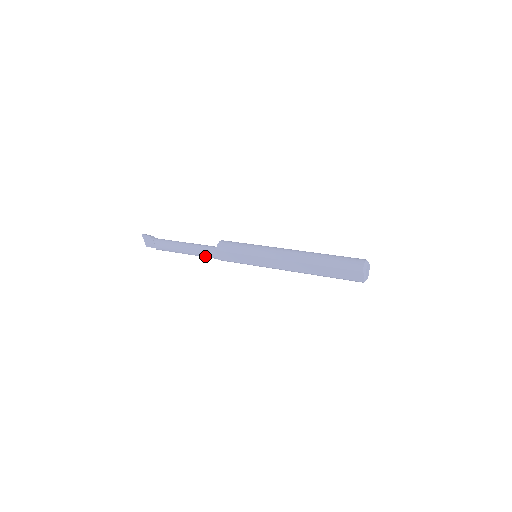
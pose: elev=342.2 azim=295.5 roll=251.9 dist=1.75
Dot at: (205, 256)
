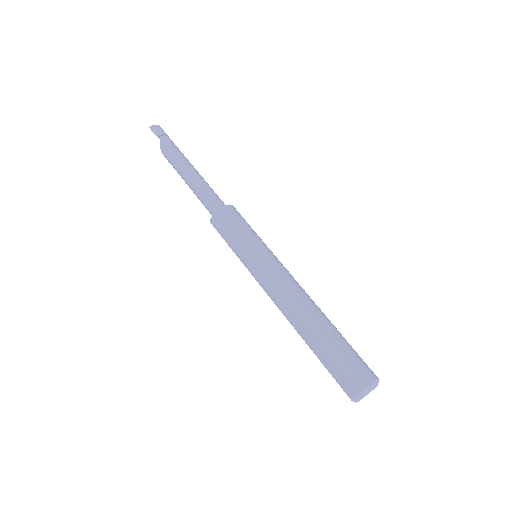
Dot at: occluded
